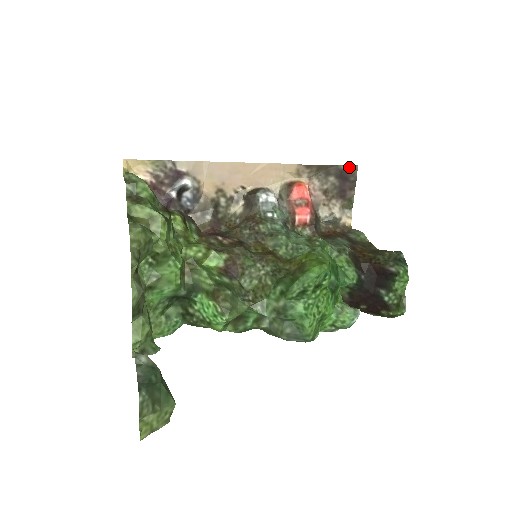
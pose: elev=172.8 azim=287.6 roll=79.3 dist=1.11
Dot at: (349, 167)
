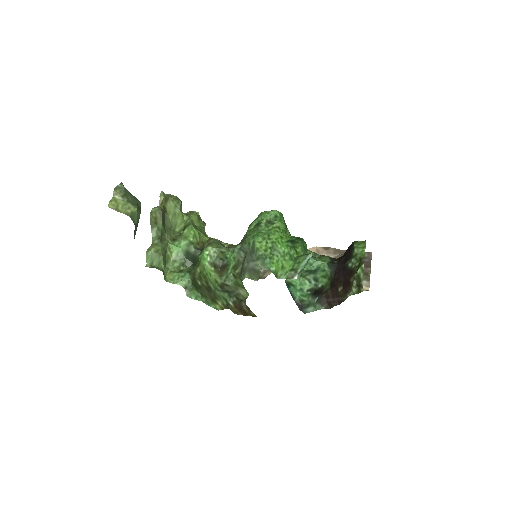
Dot at: occluded
